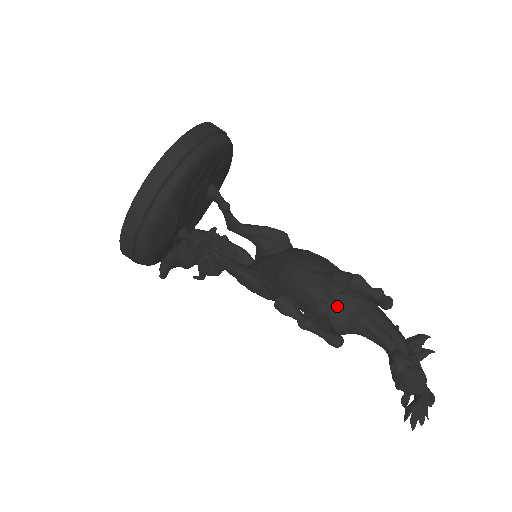
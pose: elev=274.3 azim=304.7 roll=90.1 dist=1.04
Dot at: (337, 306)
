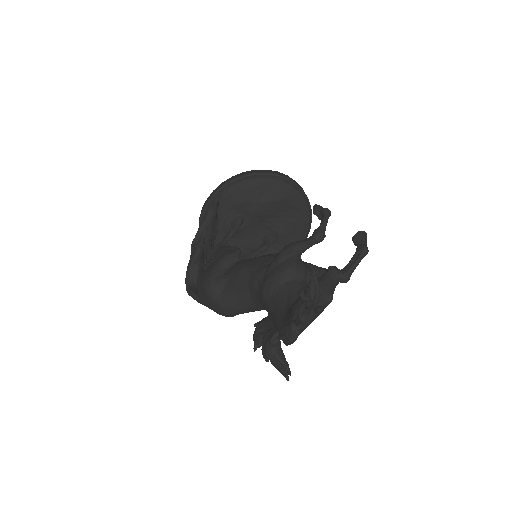
Dot at: occluded
